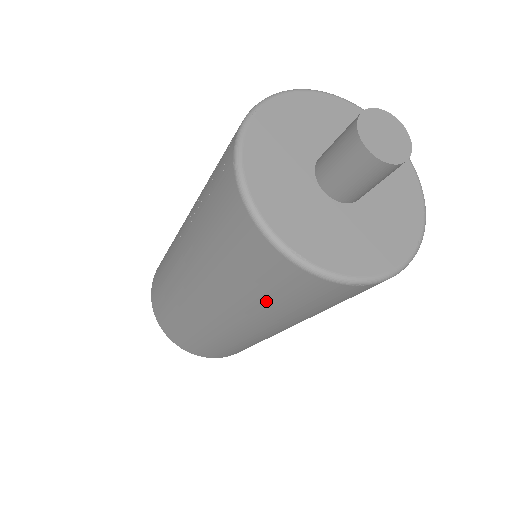
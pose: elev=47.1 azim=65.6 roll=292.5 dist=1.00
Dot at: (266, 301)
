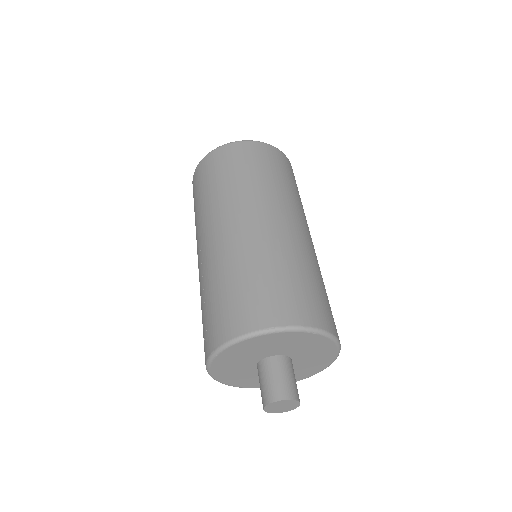
Dot at: occluded
